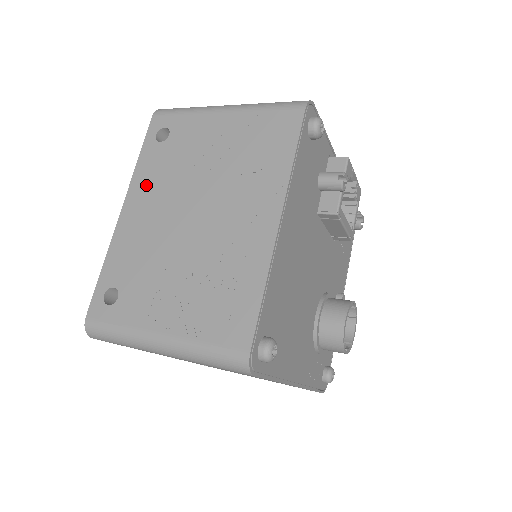
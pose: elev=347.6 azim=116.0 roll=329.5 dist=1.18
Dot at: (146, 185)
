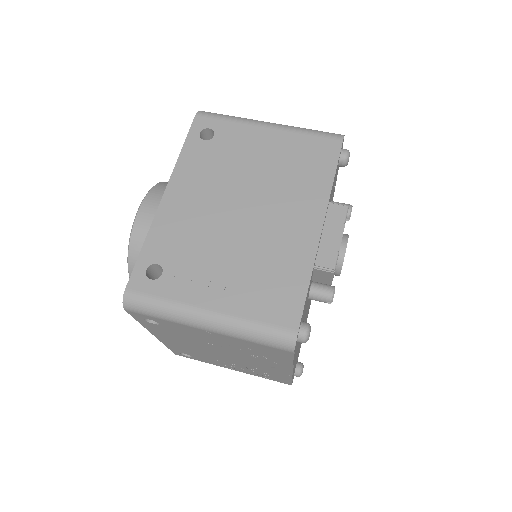
Dot at: (165, 335)
